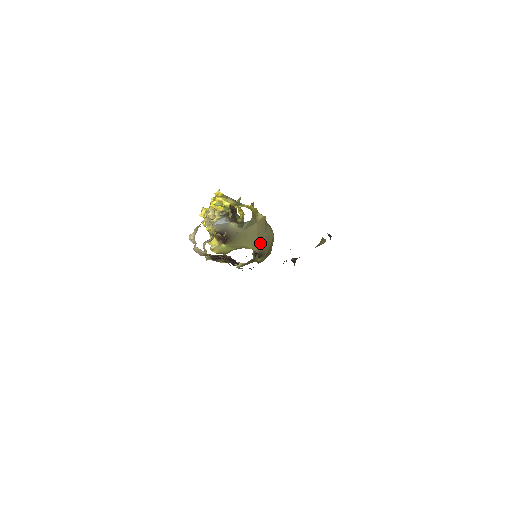
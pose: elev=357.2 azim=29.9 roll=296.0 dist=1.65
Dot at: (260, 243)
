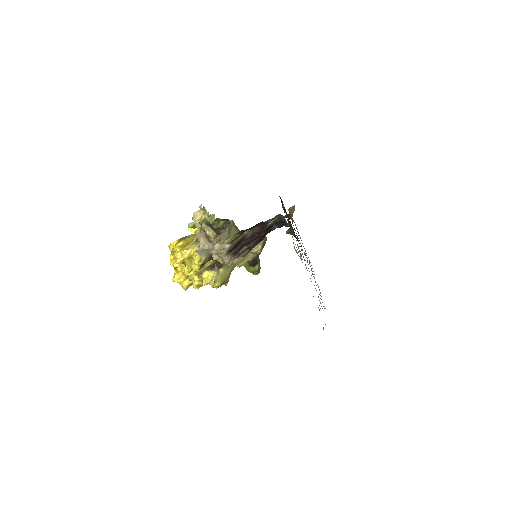
Dot at: occluded
